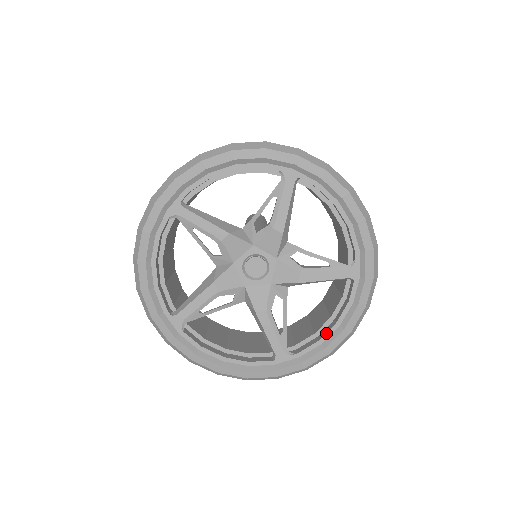
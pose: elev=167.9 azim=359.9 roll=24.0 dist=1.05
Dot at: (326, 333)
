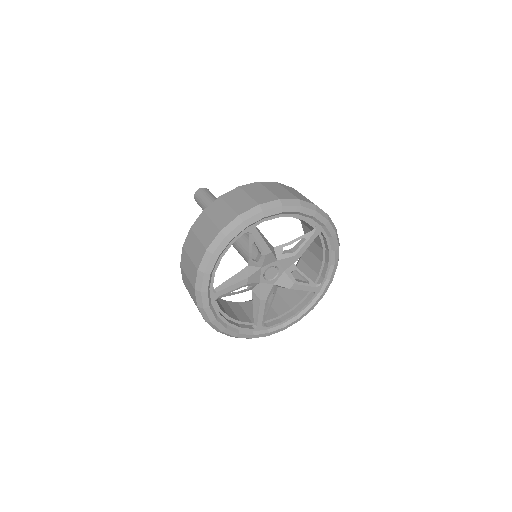
Dot at: (288, 318)
